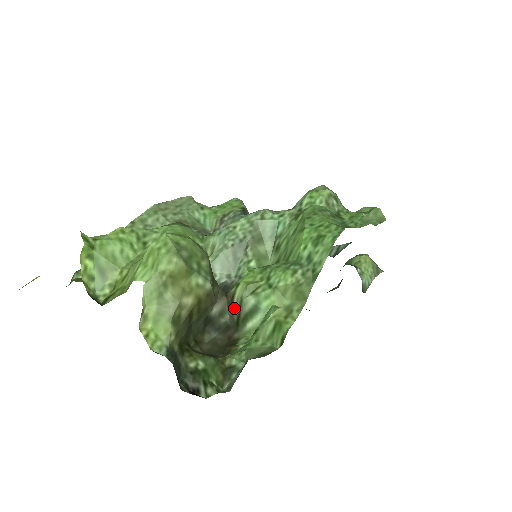
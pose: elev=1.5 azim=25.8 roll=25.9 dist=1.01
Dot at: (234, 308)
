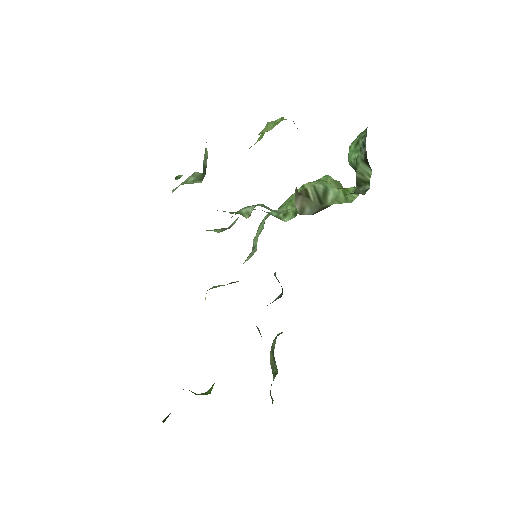
Dot at: (312, 196)
